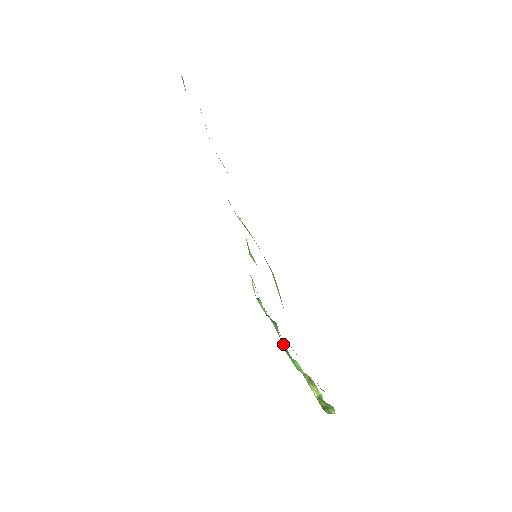
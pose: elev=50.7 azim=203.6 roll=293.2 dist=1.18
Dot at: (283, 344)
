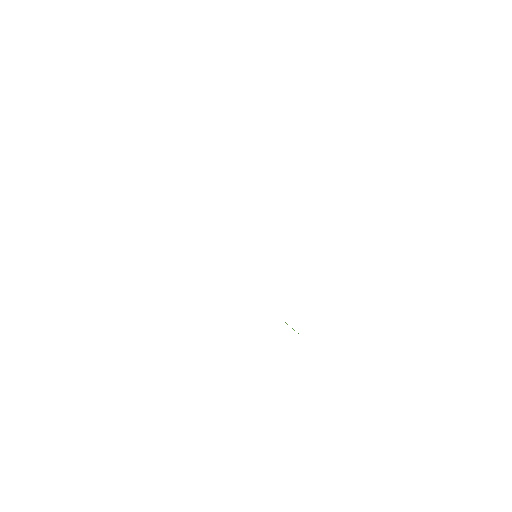
Dot at: occluded
